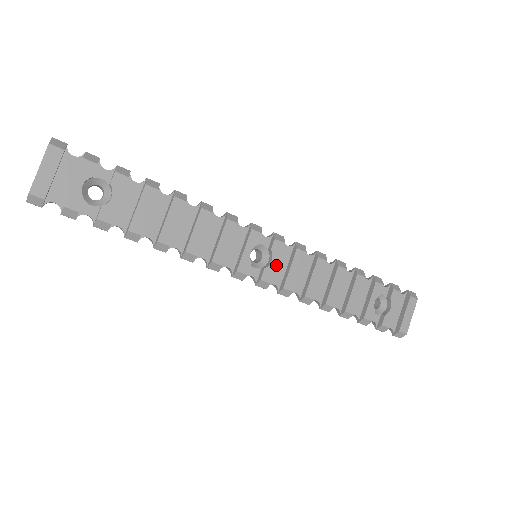
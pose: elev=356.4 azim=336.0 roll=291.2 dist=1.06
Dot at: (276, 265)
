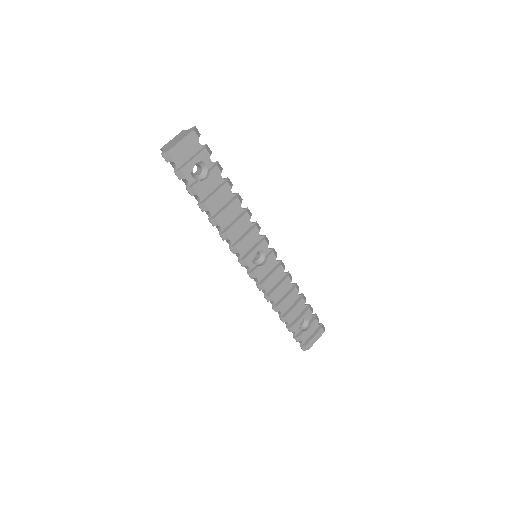
Dot at: (265, 268)
